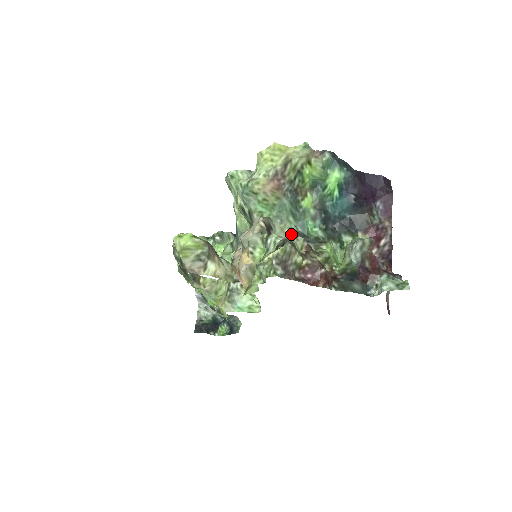
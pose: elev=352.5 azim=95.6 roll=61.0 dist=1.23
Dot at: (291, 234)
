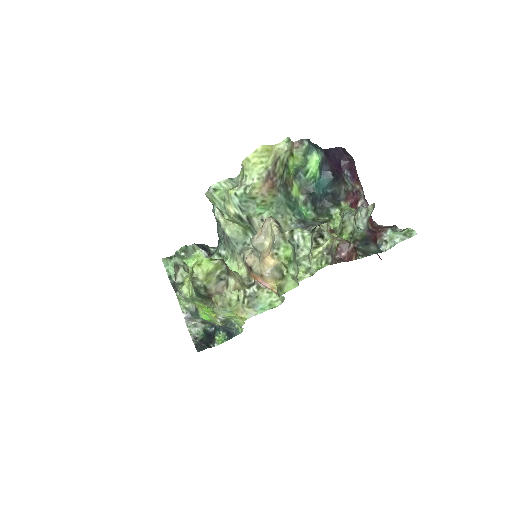
Dot at: (294, 224)
